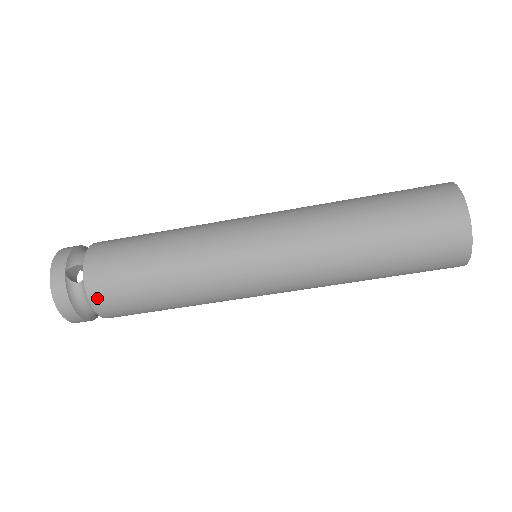
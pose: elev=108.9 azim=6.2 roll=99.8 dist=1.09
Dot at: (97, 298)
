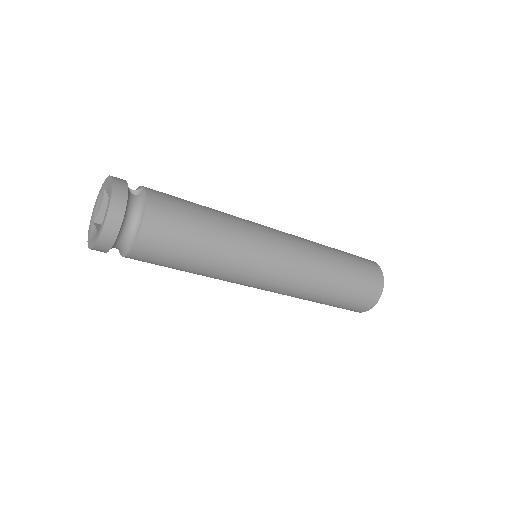
Dot at: (154, 207)
